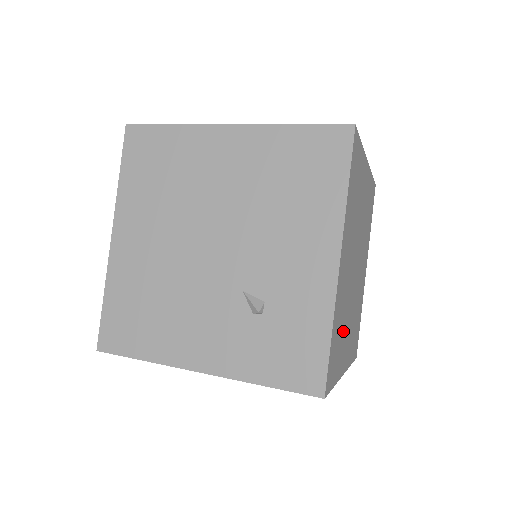
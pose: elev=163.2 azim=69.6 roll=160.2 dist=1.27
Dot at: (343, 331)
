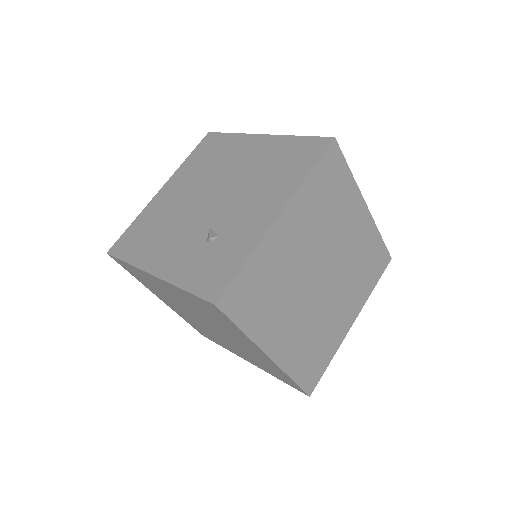
Dot at: (275, 301)
